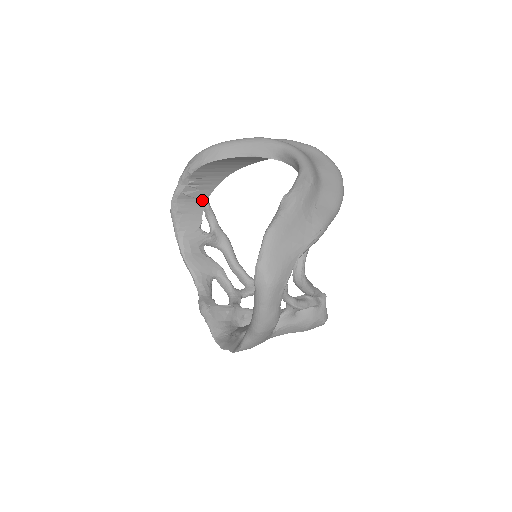
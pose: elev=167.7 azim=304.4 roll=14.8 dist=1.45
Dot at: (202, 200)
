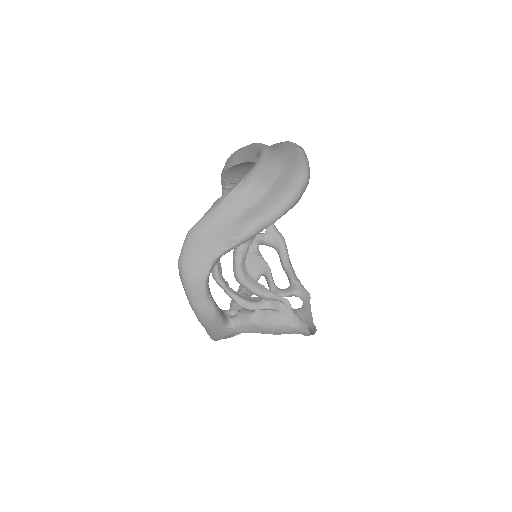
Dot at: occluded
